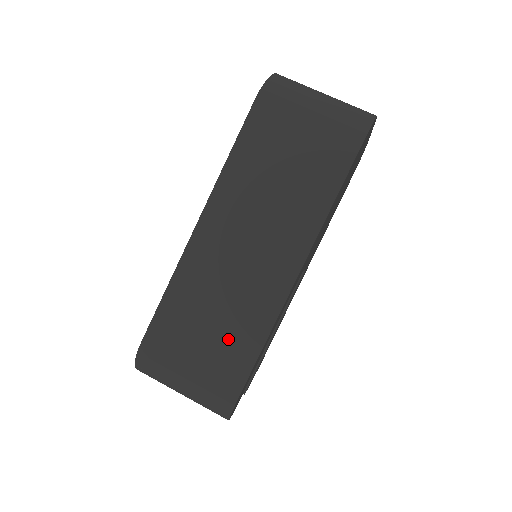
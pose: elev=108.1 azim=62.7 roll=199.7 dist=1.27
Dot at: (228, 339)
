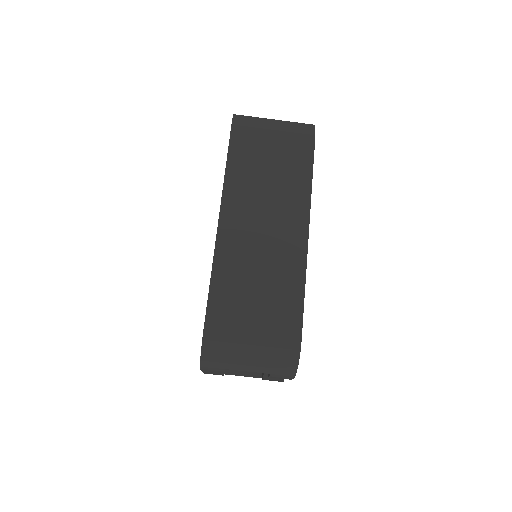
Dot at: (275, 299)
